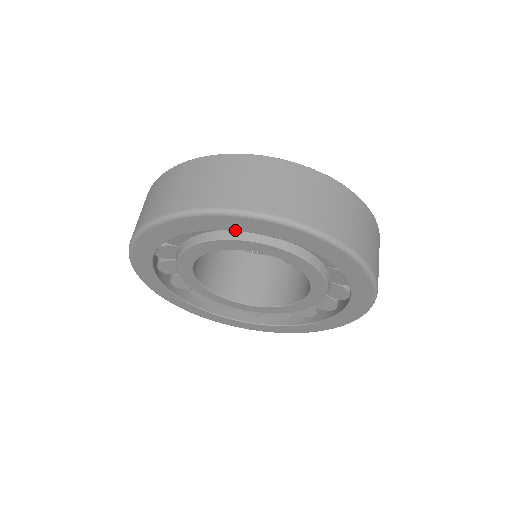
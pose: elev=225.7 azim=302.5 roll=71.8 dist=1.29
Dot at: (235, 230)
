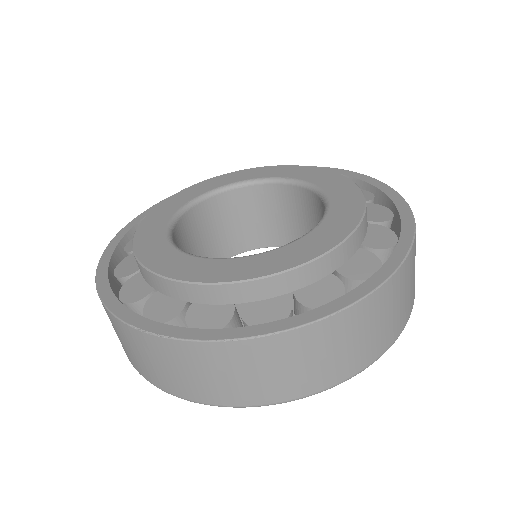
Dot at: occluded
